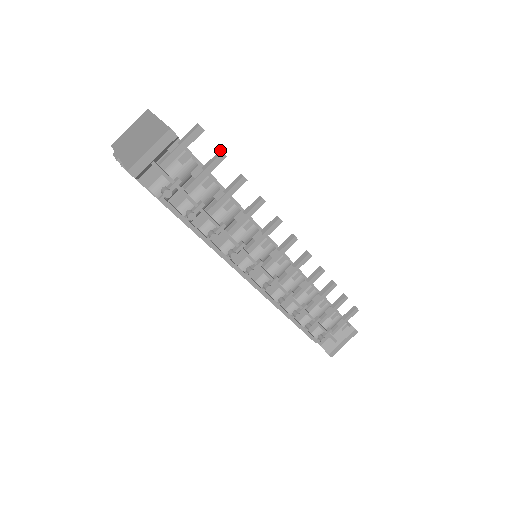
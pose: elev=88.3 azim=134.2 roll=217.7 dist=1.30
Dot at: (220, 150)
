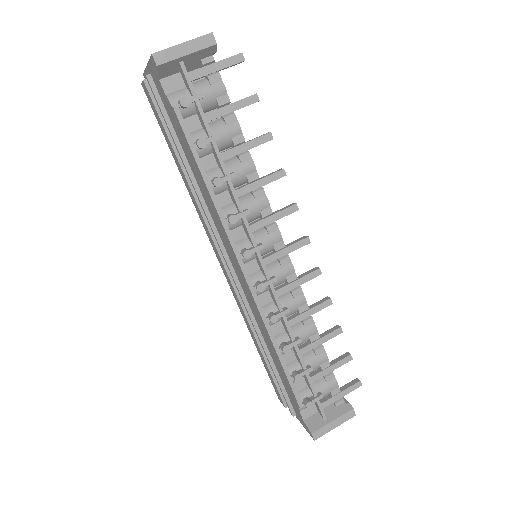
Dot at: (254, 94)
